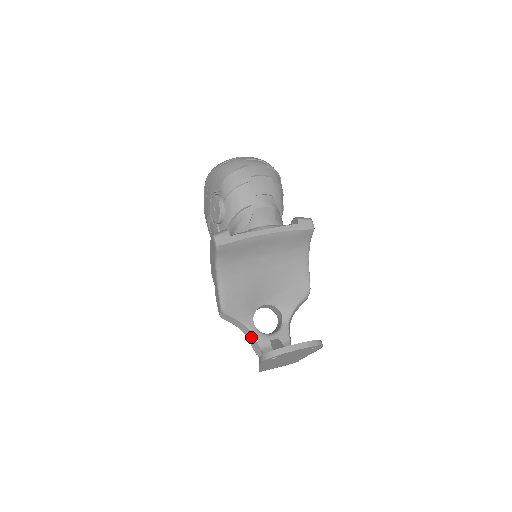
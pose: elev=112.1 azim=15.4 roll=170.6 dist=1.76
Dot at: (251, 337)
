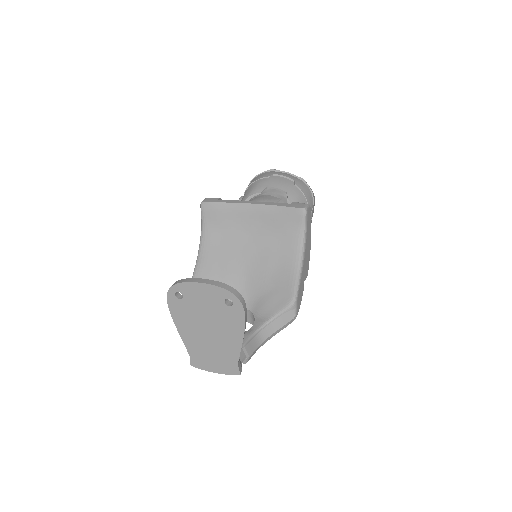
Dot at: occluded
